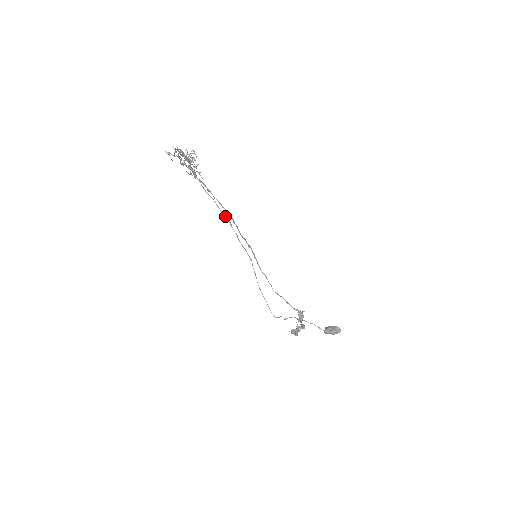
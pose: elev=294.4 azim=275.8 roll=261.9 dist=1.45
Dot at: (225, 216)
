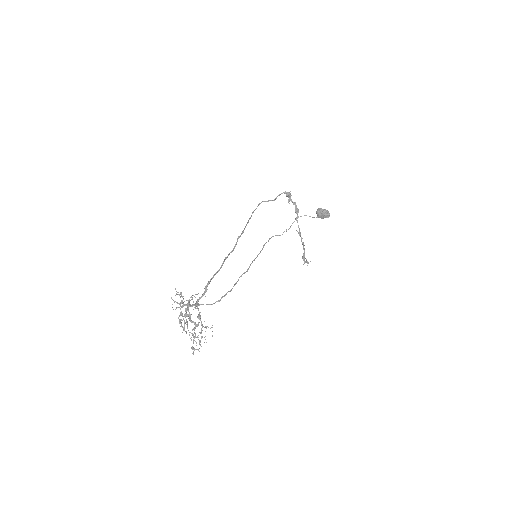
Dot at: occluded
